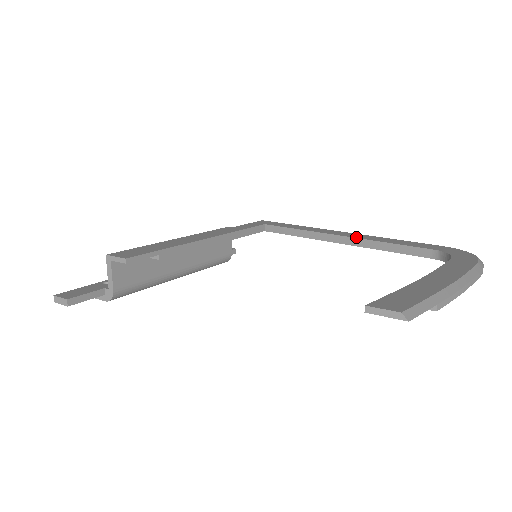
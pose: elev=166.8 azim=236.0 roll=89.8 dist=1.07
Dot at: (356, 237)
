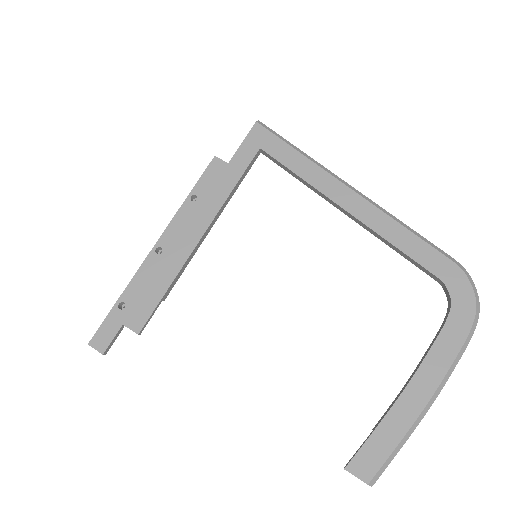
Dot at: (365, 222)
